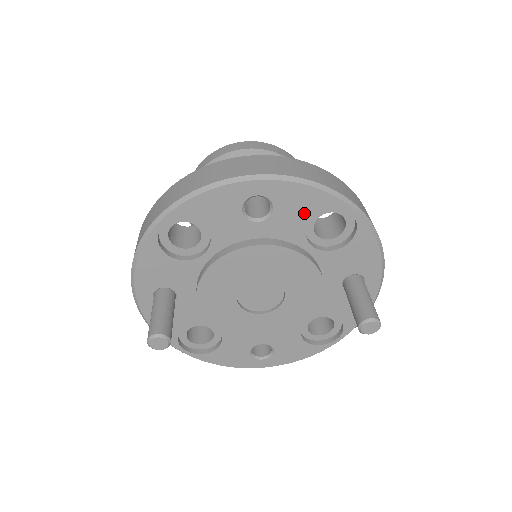
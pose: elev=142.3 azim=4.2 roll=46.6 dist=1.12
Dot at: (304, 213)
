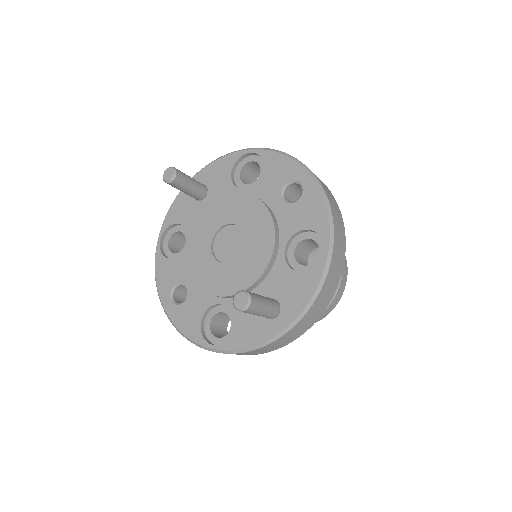
Dot at: (306, 222)
